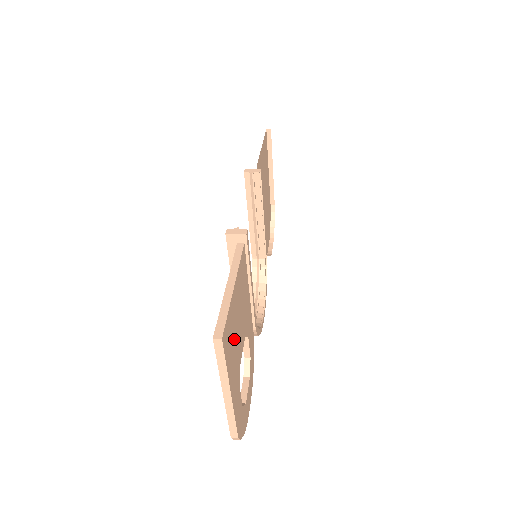
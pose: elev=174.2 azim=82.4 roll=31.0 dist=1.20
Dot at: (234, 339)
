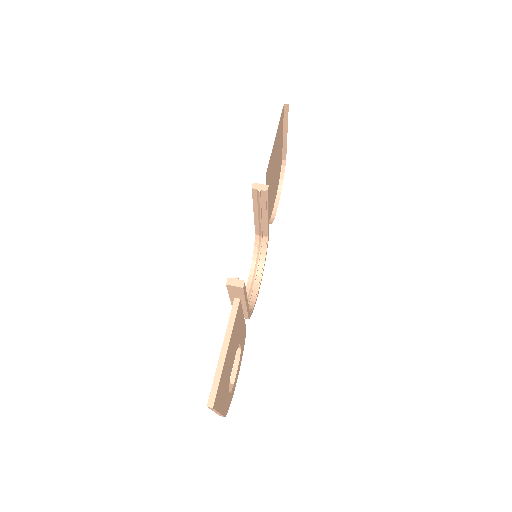
Dot at: (225, 379)
